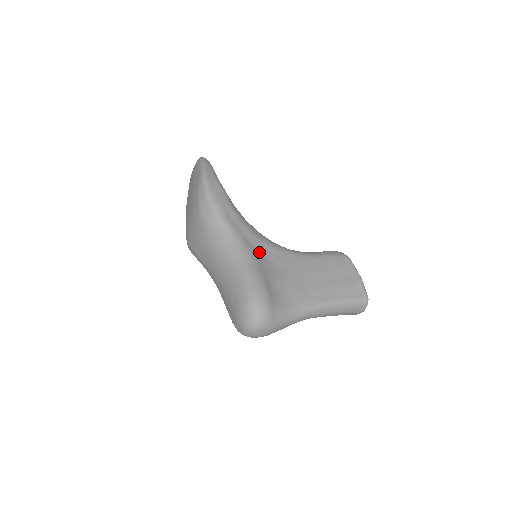
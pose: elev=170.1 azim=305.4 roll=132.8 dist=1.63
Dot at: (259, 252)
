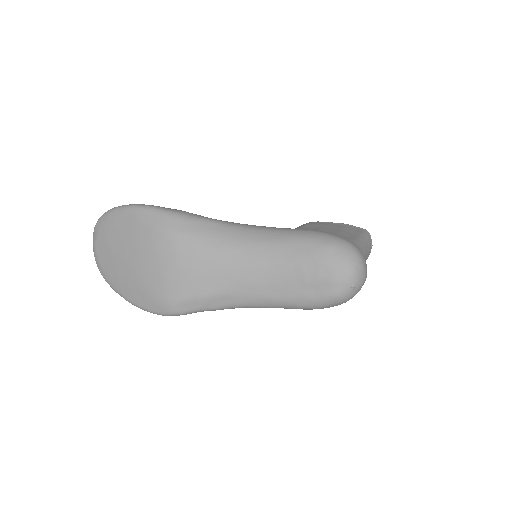
Dot at: occluded
